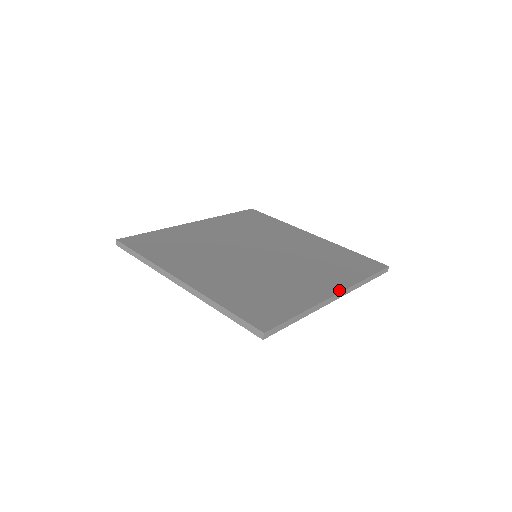
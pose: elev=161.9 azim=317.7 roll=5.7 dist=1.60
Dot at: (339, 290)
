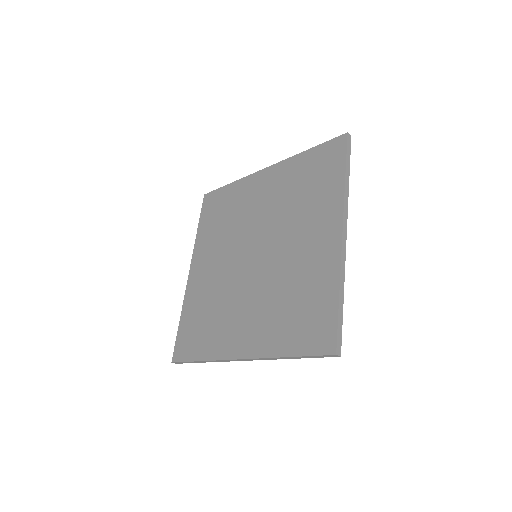
Dot at: (340, 225)
